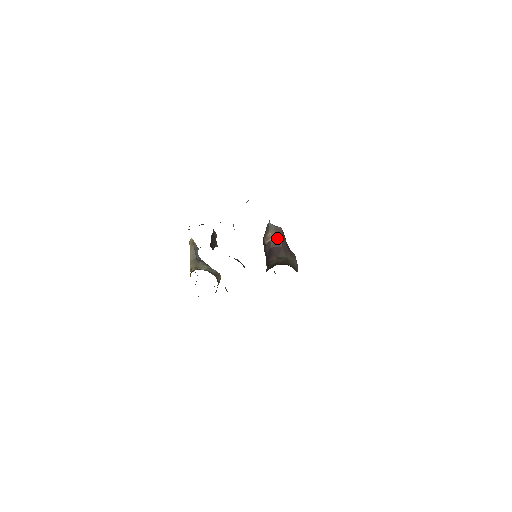
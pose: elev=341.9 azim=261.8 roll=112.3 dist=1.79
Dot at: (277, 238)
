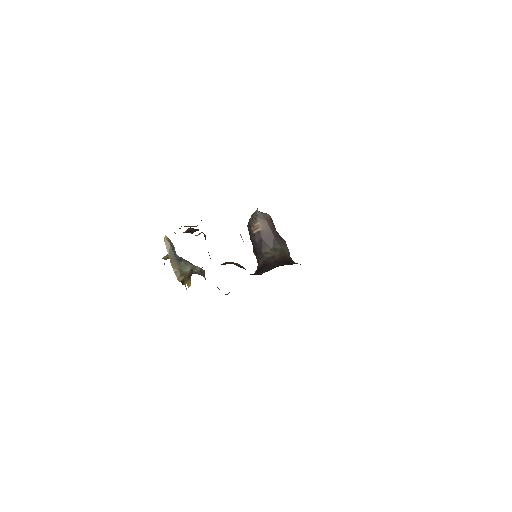
Dot at: (267, 227)
